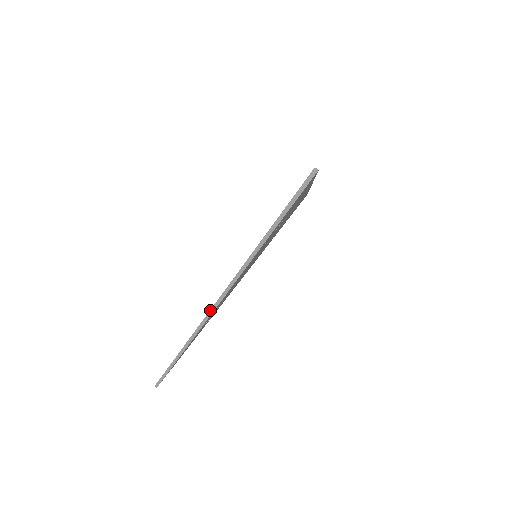
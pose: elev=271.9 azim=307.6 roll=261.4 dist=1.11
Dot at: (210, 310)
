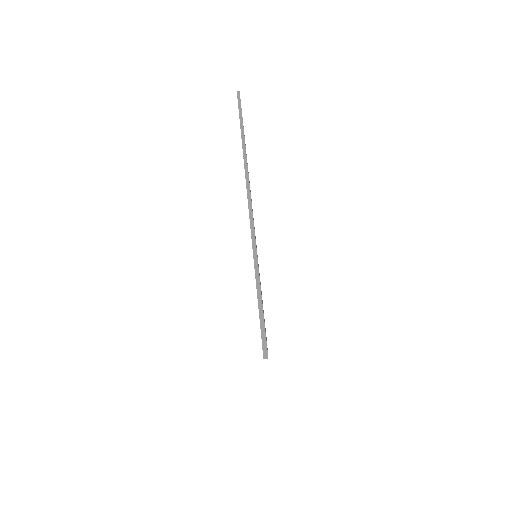
Dot at: occluded
